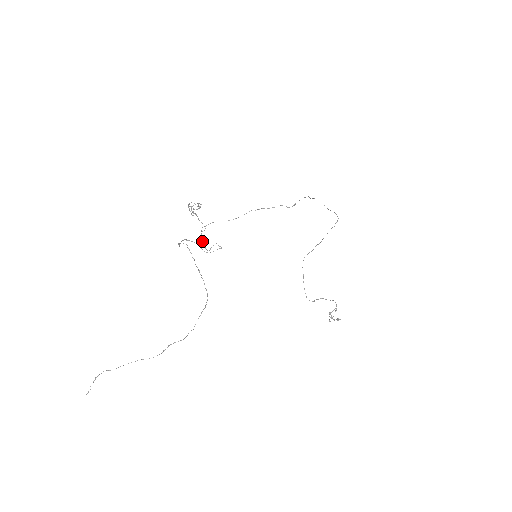
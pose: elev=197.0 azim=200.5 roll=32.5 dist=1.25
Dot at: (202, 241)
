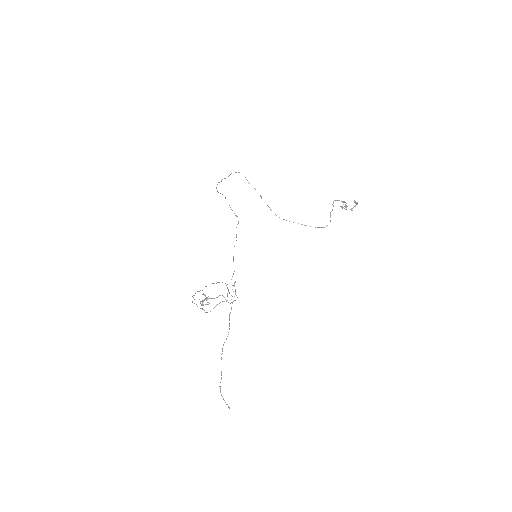
Dot at: (231, 302)
